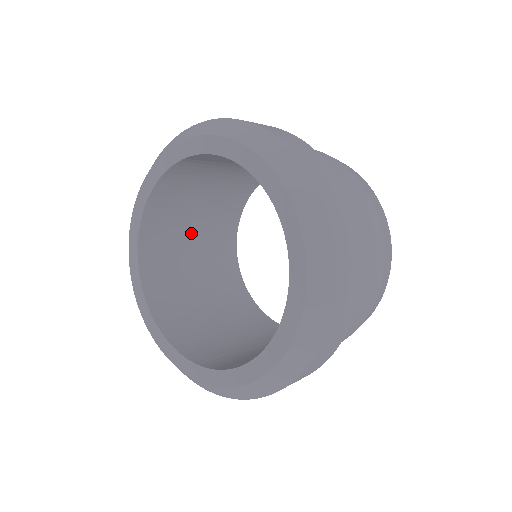
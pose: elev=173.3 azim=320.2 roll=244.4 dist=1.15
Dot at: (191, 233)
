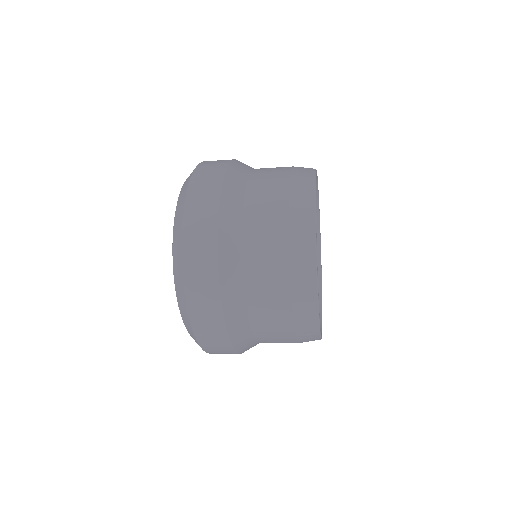
Dot at: occluded
